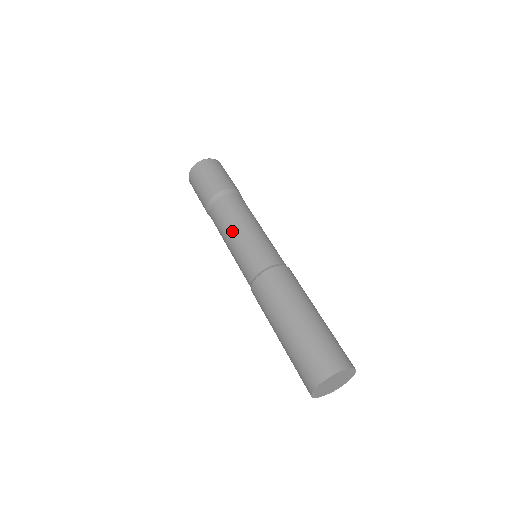
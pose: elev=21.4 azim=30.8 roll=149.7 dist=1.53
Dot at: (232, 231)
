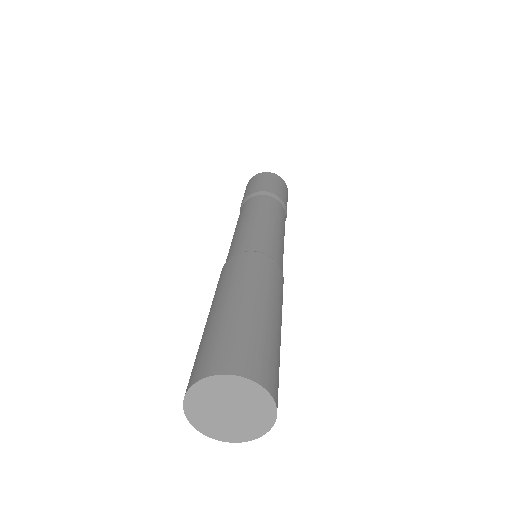
Dot at: occluded
